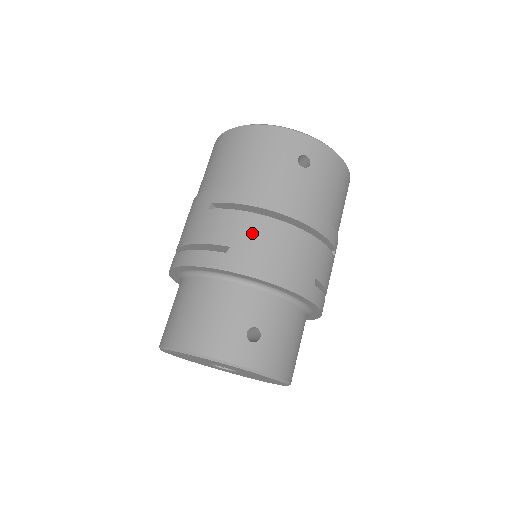
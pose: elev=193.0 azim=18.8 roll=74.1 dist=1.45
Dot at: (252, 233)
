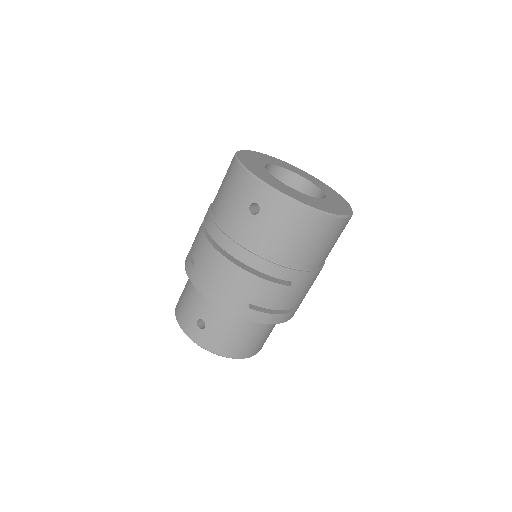
Dot at: (205, 258)
